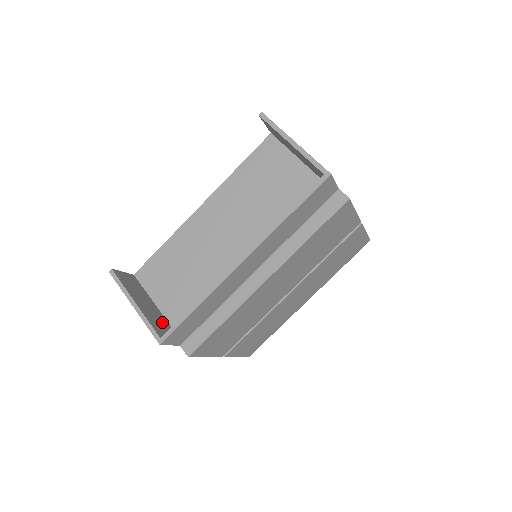
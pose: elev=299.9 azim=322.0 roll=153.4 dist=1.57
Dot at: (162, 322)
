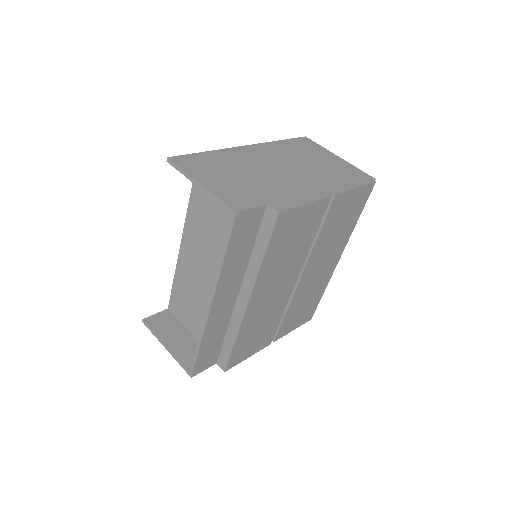
Dot at: (195, 350)
